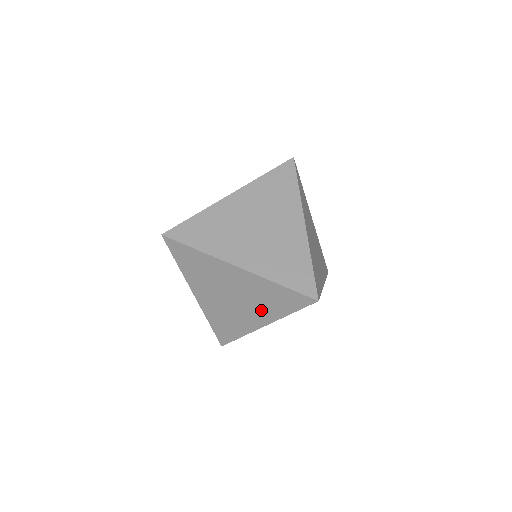
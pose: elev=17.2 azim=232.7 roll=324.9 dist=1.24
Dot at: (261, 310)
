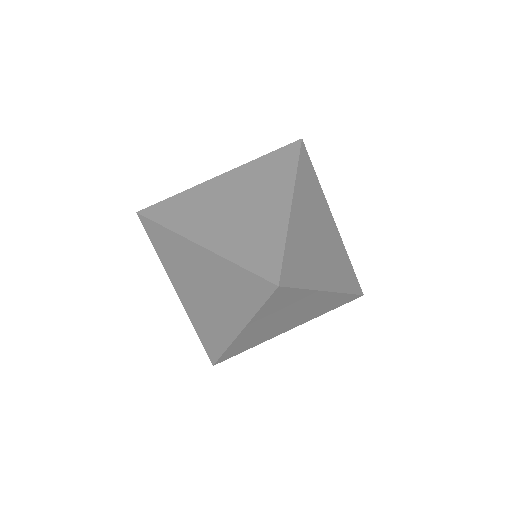
Dot at: (232, 307)
